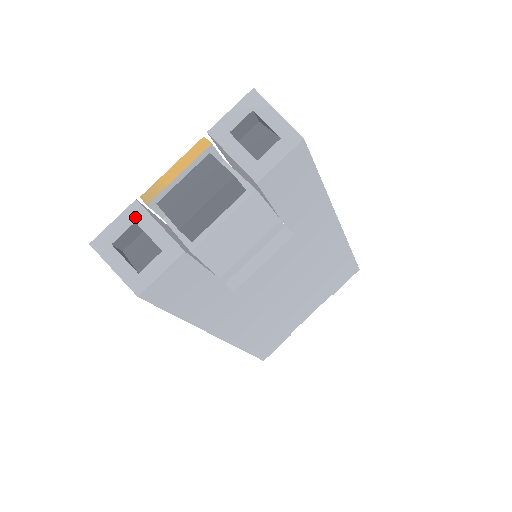
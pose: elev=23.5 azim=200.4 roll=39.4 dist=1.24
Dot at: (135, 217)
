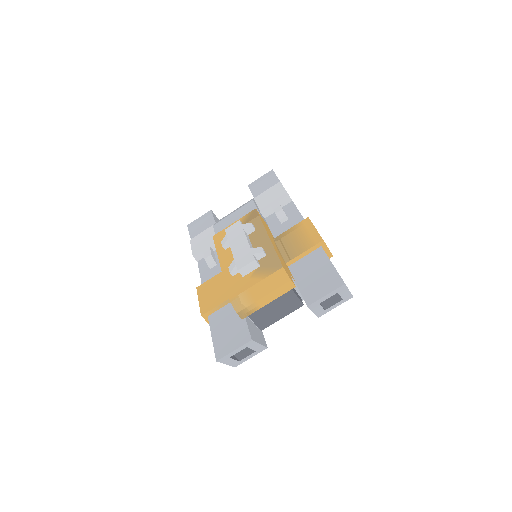
Dot at: (248, 346)
